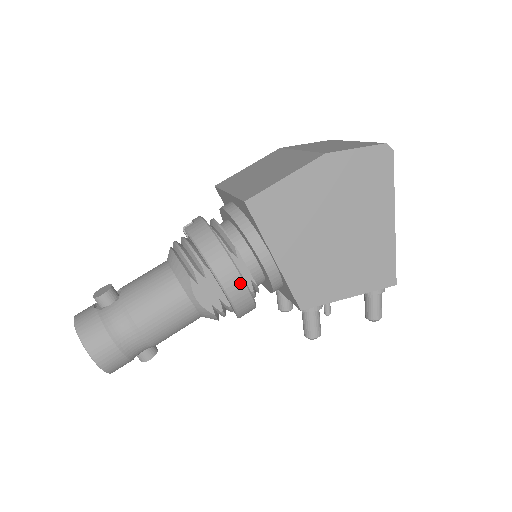
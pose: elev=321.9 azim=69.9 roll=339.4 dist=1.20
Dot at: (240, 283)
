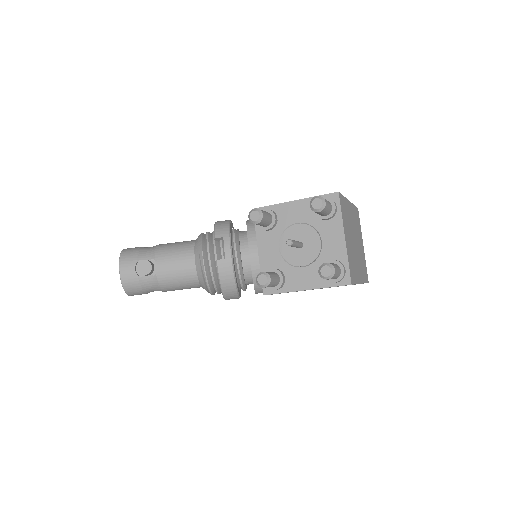
Dot at: occluded
